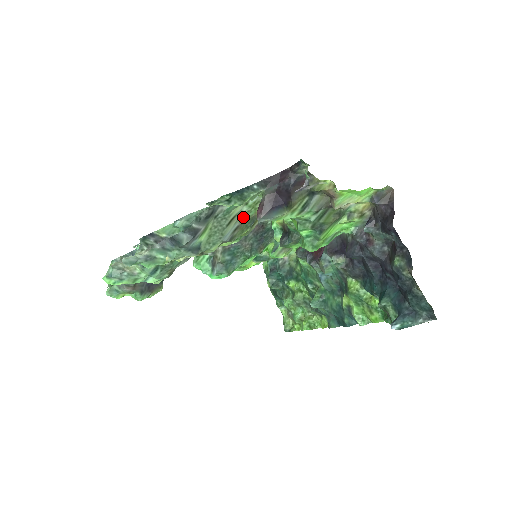
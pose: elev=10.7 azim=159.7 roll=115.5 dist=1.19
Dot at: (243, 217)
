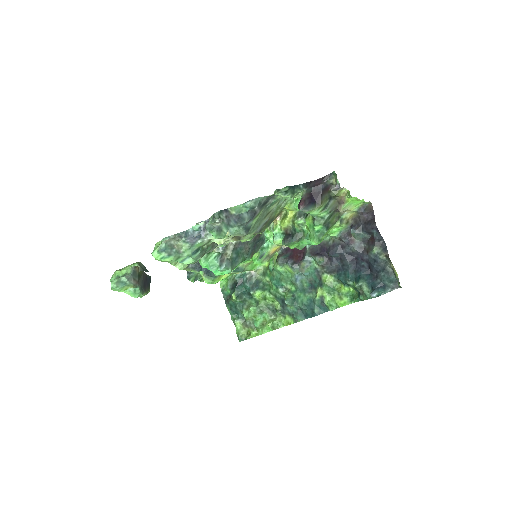
Dot at: (271, 215)
